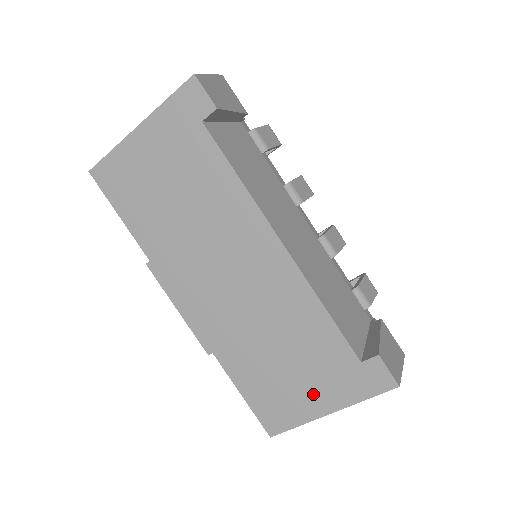
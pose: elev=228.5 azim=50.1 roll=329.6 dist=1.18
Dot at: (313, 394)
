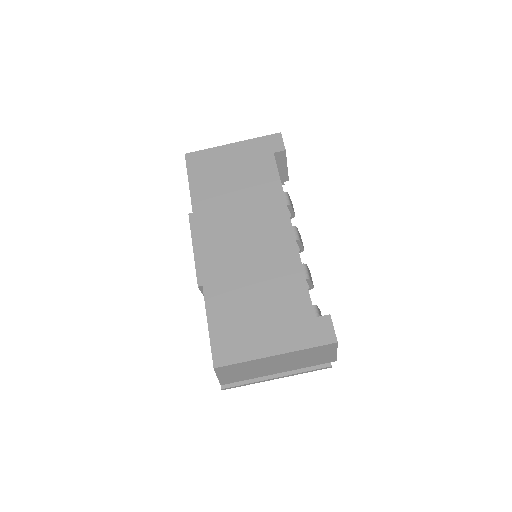
Dot at: (268, 335)
